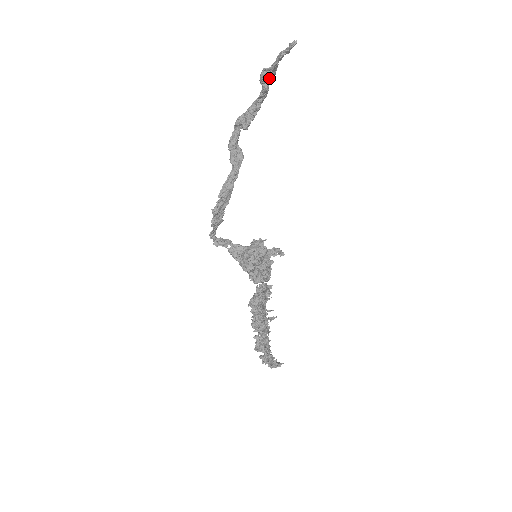
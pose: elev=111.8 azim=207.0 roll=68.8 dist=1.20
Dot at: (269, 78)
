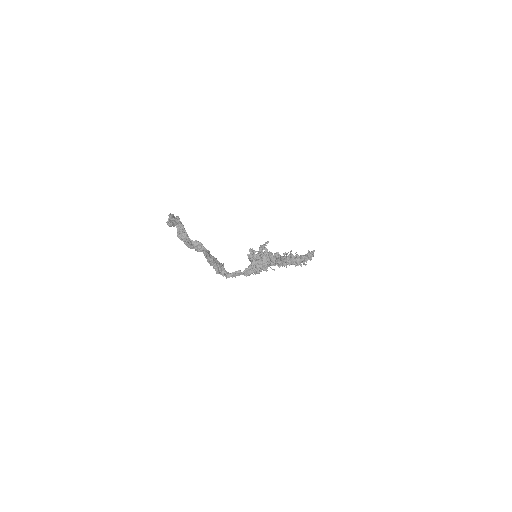
Dot at: occluded
